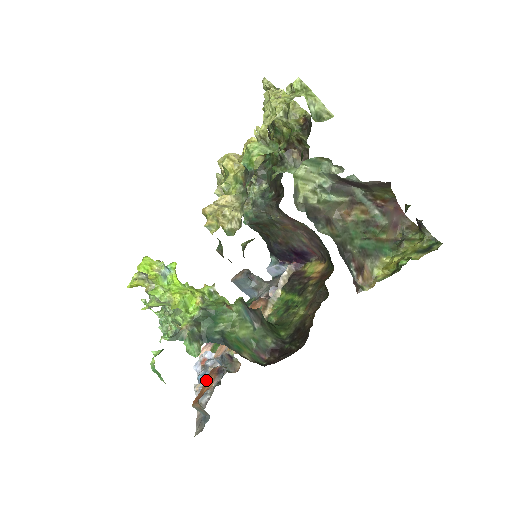
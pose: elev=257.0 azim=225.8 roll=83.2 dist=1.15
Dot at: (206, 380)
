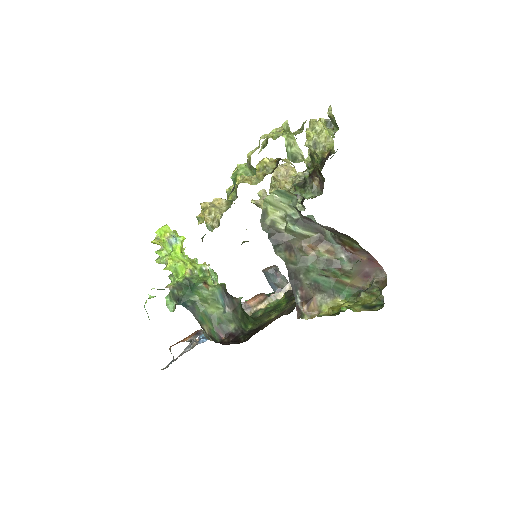
Dot at: (189, 335)
